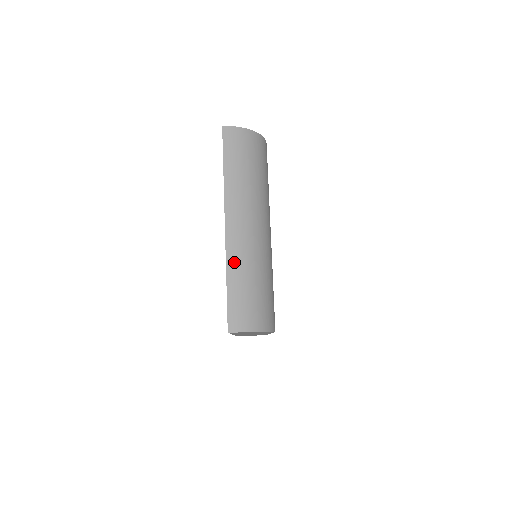
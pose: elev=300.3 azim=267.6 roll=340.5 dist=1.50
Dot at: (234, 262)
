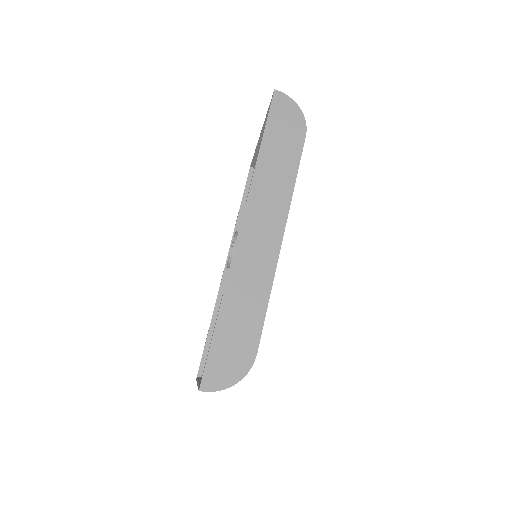
Dot at: occluded
